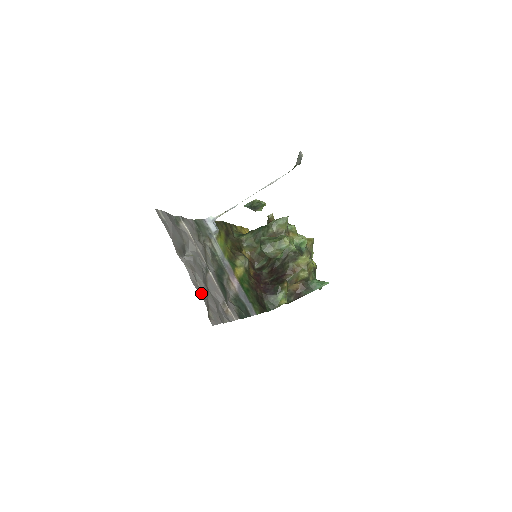
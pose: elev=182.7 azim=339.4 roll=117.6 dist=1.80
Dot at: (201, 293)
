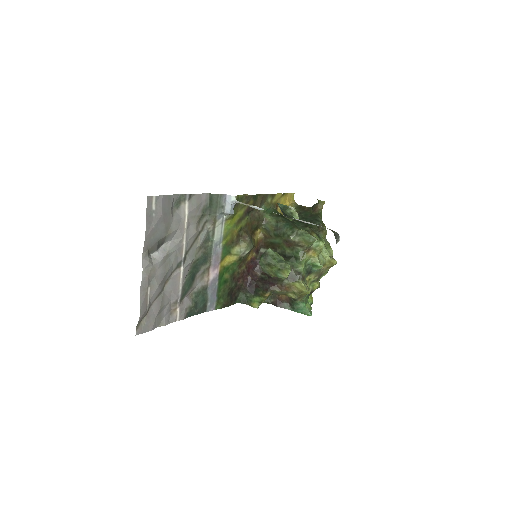
Dot at: (144, 302)
